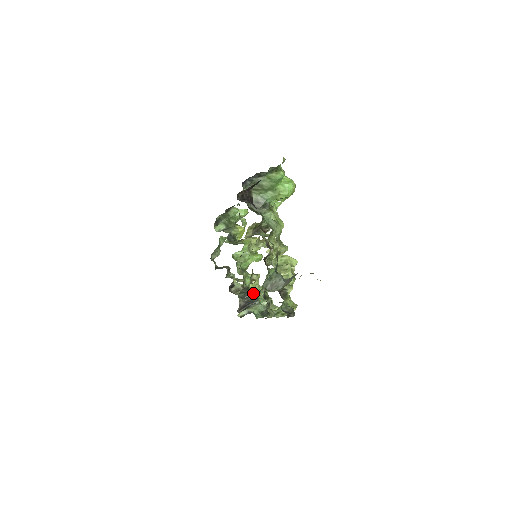
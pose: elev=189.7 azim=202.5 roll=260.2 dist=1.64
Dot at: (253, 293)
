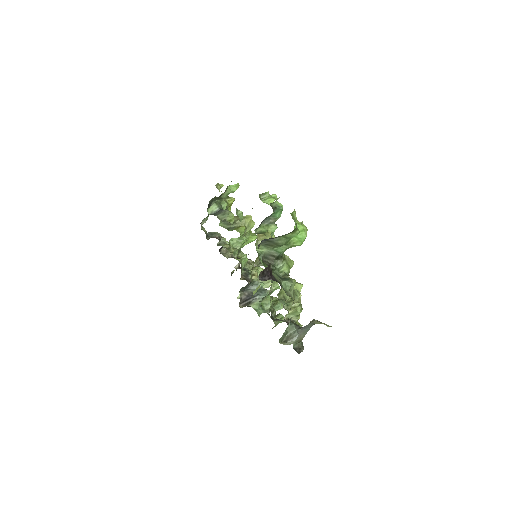
Dot at: (252, 285)
